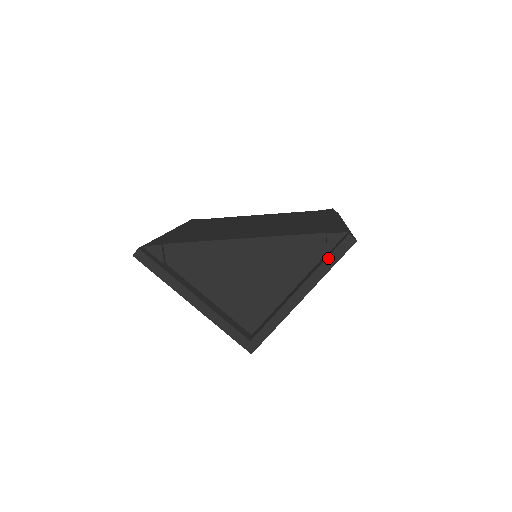
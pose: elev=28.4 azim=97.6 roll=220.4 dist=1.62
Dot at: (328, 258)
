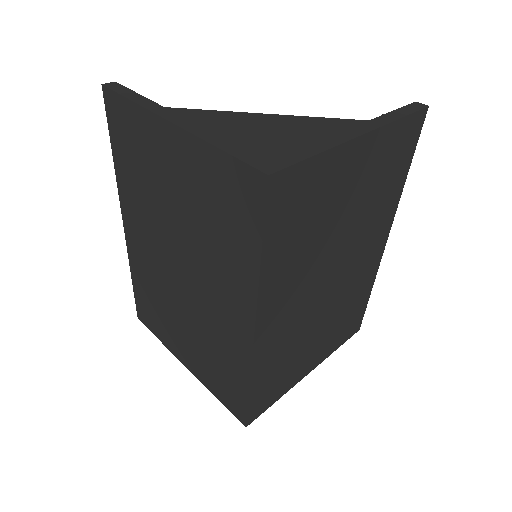
Dot at: (393, 112)
